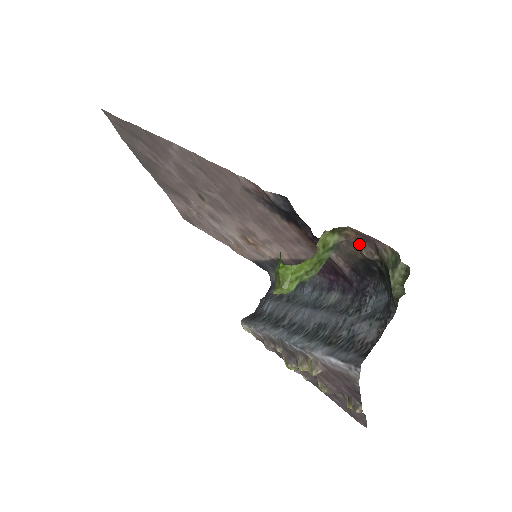
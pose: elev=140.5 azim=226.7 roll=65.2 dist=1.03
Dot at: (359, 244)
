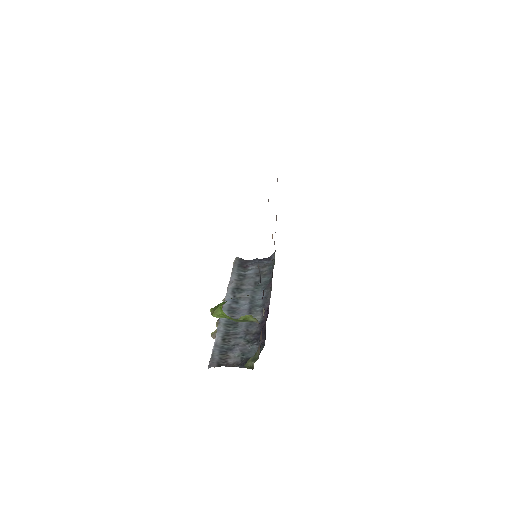
Dot at: occluded
